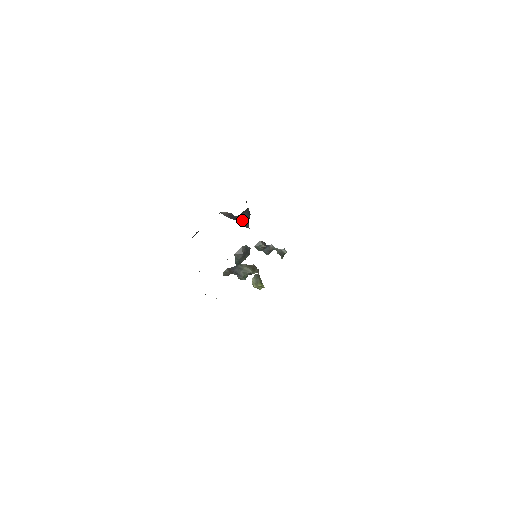
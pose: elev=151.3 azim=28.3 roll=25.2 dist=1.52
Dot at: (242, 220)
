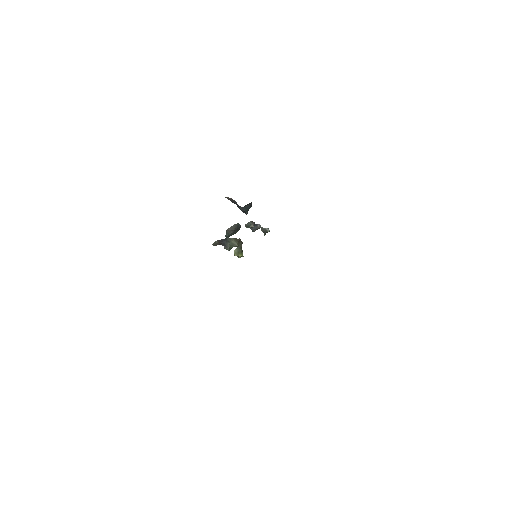
Dot at: (244, 210)
